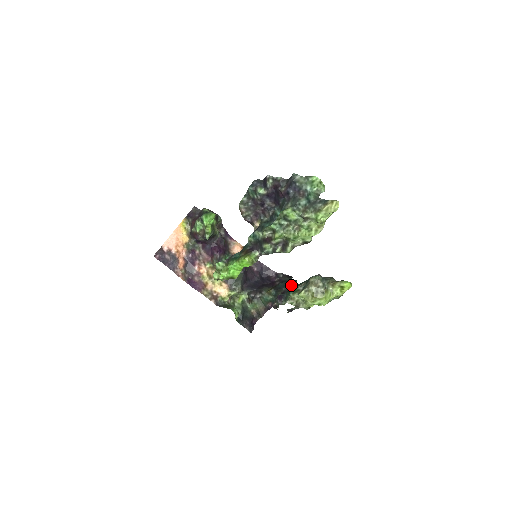
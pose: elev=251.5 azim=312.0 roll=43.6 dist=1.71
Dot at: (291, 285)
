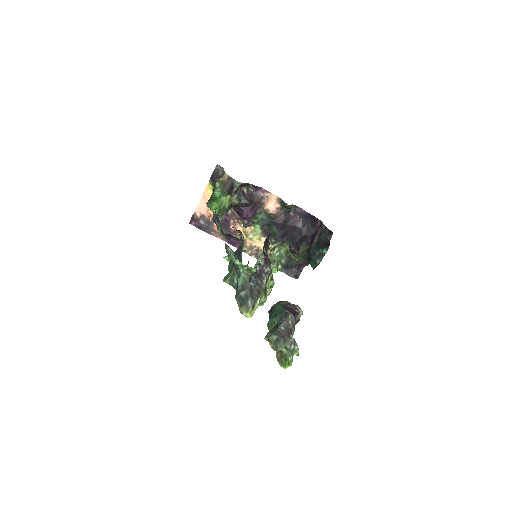
Dot at: (320, 255)
